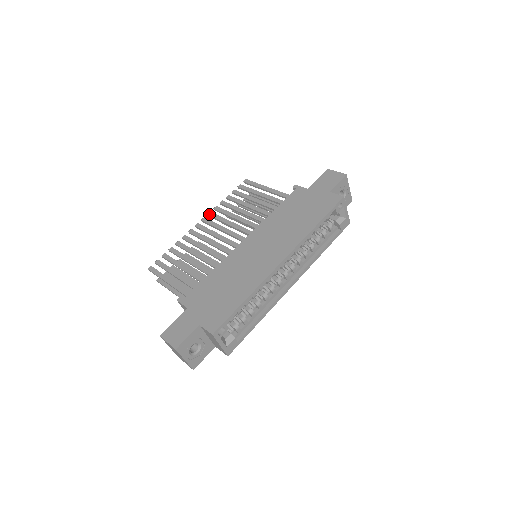
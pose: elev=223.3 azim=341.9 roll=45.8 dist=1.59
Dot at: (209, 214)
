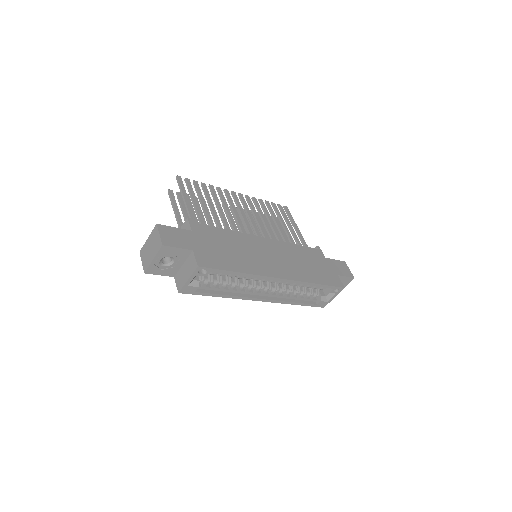
Dot at: (247, 196)
